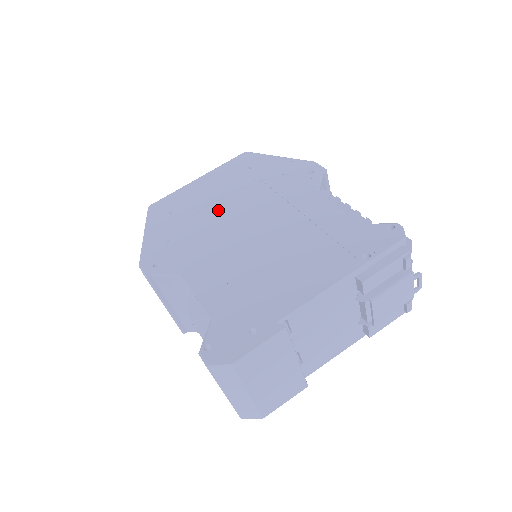
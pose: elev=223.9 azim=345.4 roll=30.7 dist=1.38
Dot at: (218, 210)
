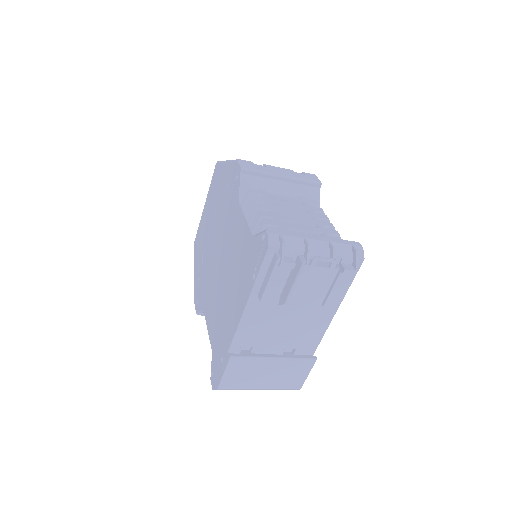
Dot at: (210, 240)
